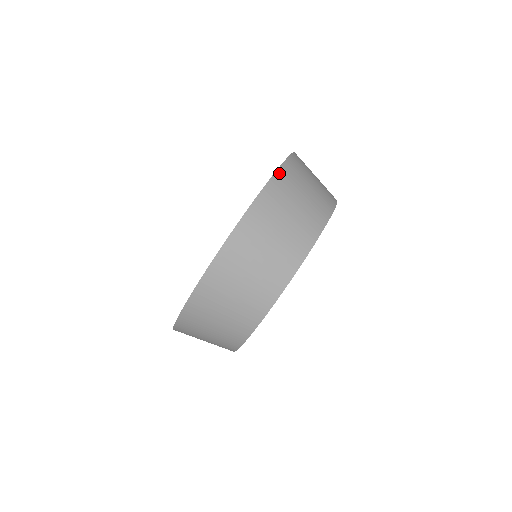
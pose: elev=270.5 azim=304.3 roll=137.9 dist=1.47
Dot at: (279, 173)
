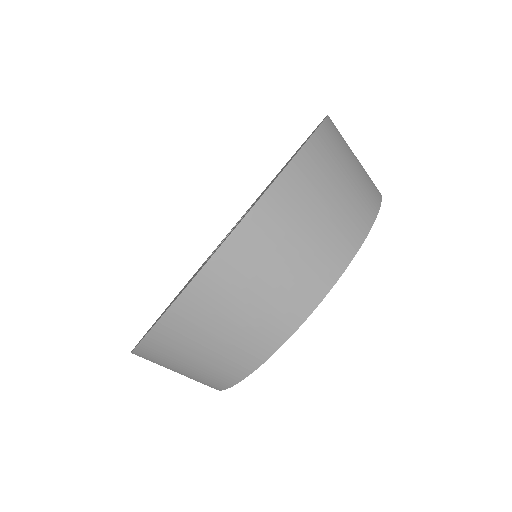
Dot at: (261, 206)
